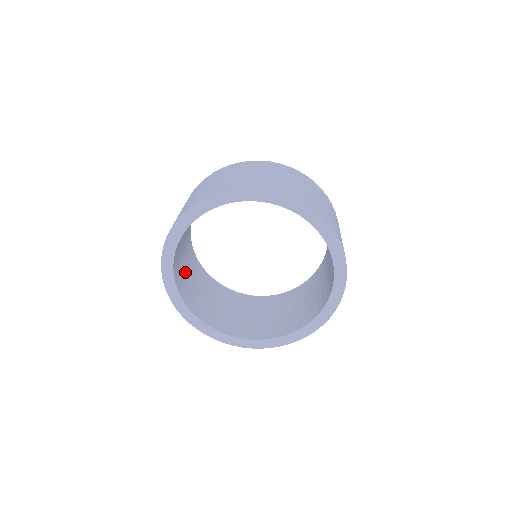
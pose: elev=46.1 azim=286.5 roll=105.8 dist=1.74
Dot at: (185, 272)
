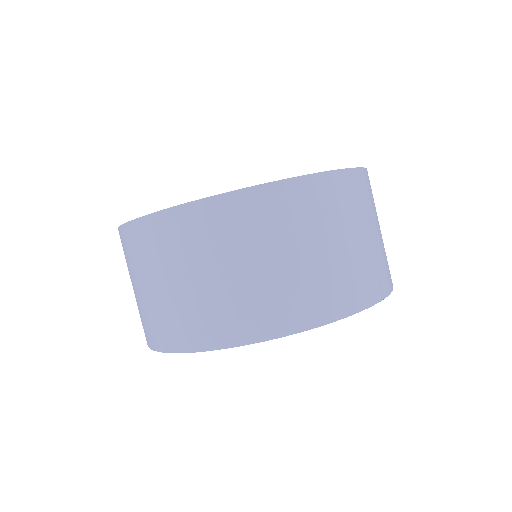
Dot at: occluded
